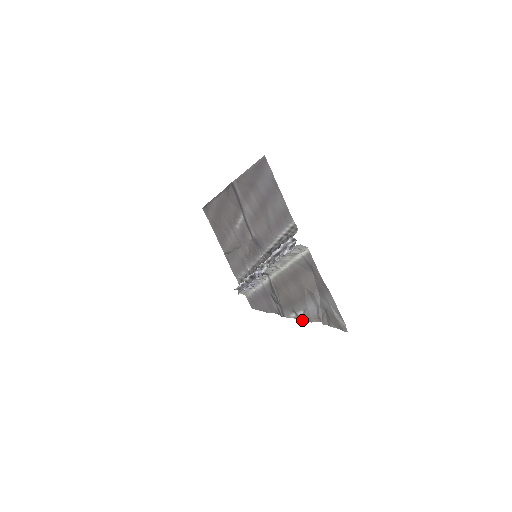
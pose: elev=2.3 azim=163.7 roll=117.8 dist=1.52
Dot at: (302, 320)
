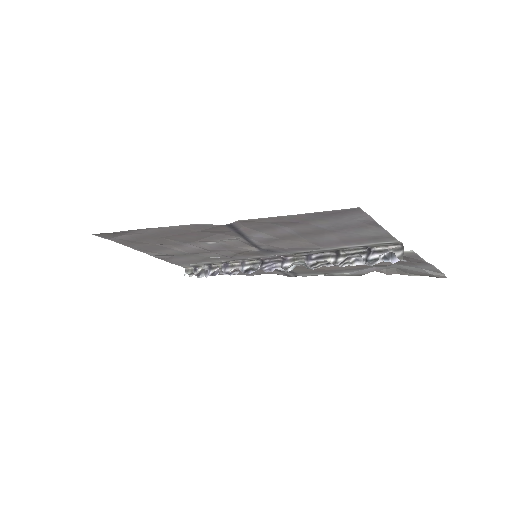
Dot at: occluded
